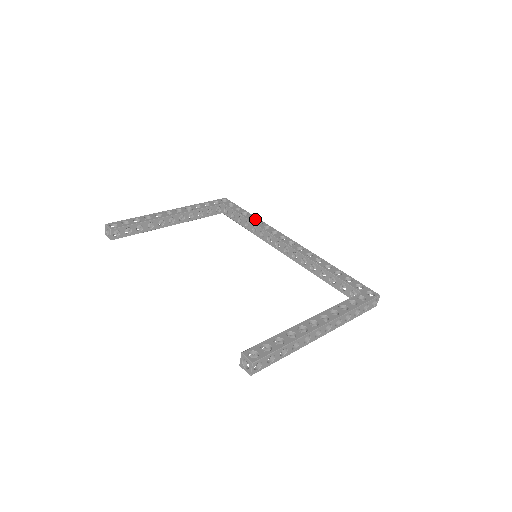
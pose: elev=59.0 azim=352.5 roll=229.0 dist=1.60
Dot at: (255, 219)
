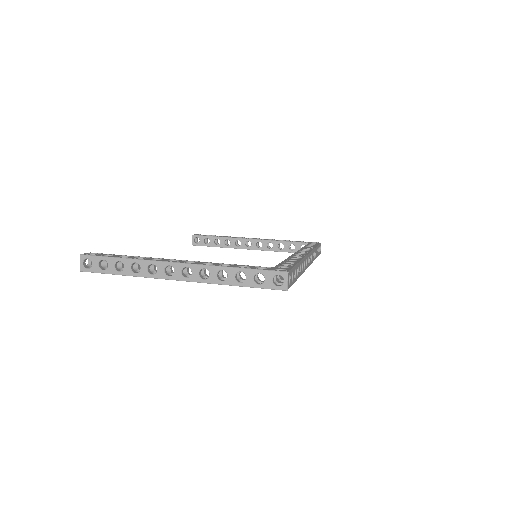
Dot at: (311, 247)
